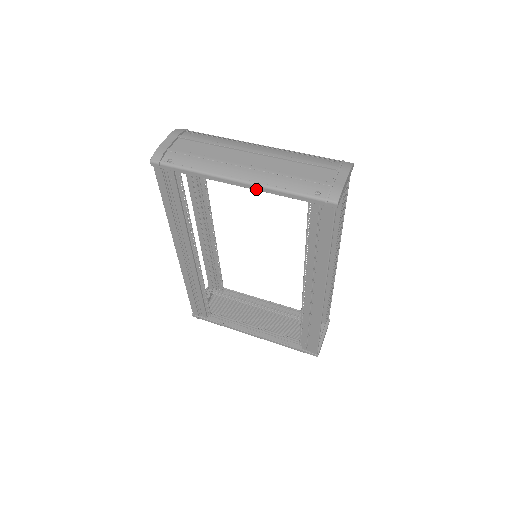
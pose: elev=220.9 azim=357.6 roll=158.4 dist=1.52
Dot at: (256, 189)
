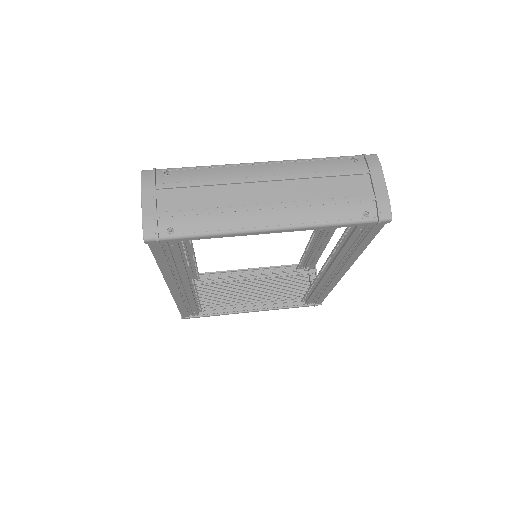
Dot at: occluded
